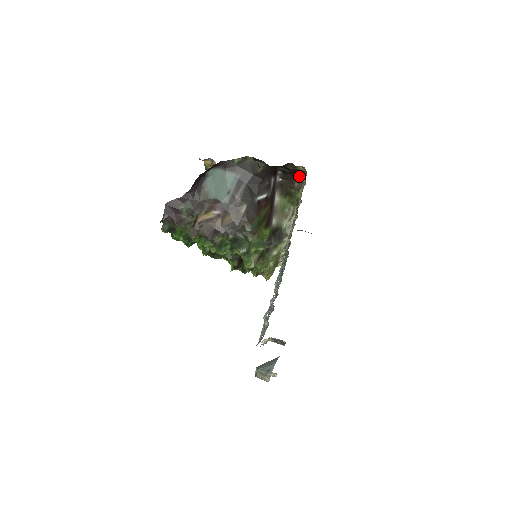
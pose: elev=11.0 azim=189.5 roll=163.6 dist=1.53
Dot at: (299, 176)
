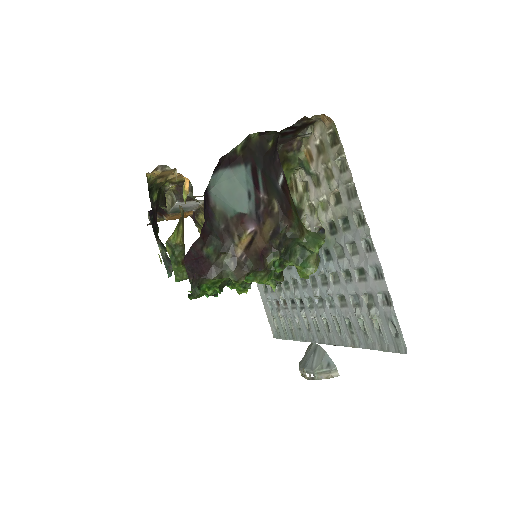
Dot at: (306, 131)
